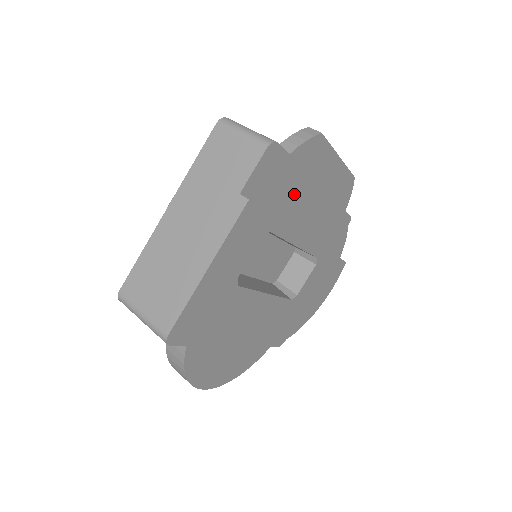
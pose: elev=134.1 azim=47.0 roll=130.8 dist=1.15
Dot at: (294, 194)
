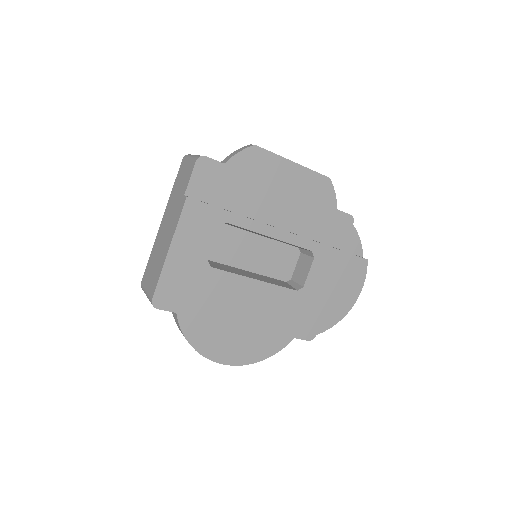
Dot at: (250, 195)
